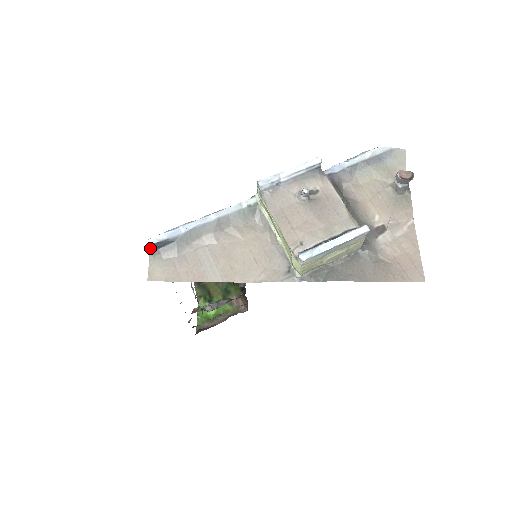
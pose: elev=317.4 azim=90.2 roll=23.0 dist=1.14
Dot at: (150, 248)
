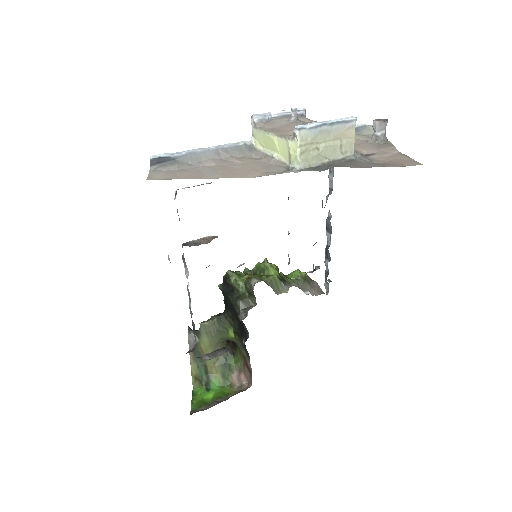
Dot at: (151, 162)
